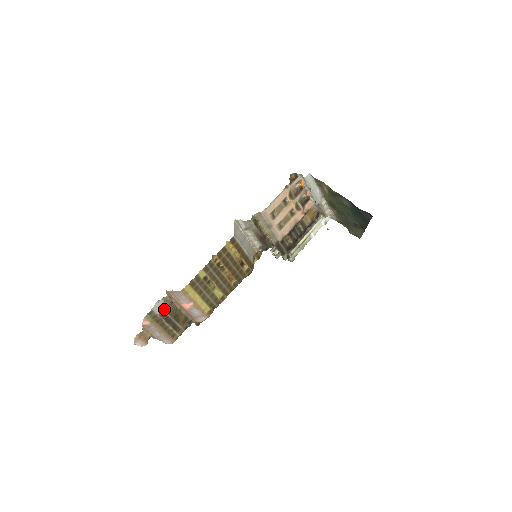
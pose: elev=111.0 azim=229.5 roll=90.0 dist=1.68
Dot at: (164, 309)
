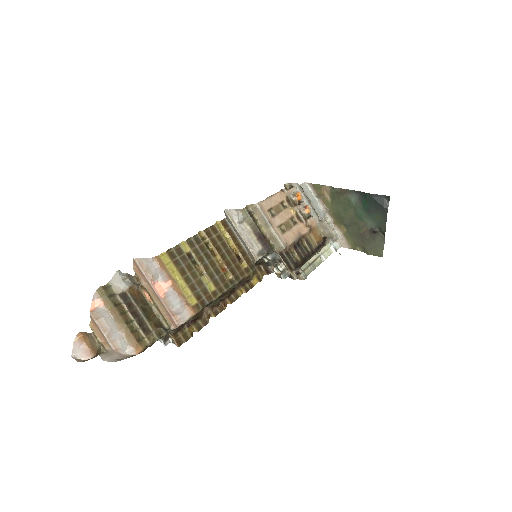
Dot at: (127, 289)
